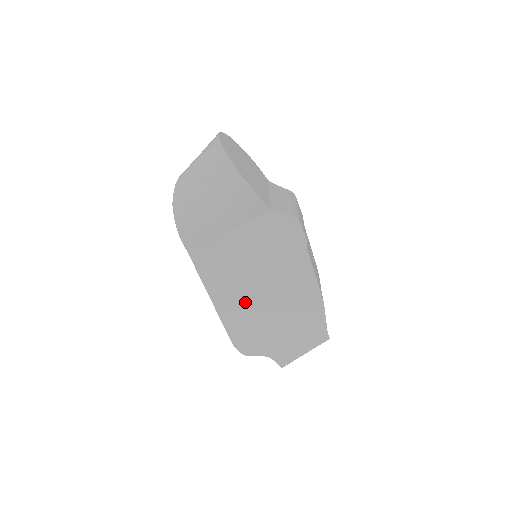
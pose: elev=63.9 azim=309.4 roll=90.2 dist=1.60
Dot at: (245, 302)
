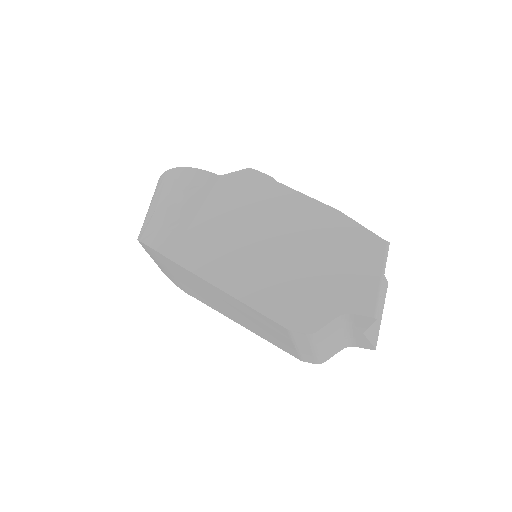
Dot at: (260, 267)
